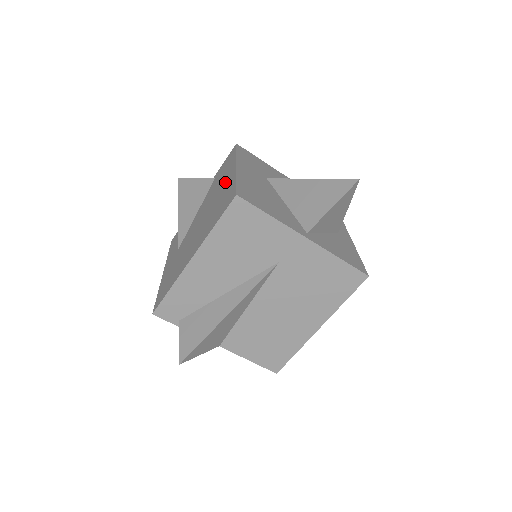
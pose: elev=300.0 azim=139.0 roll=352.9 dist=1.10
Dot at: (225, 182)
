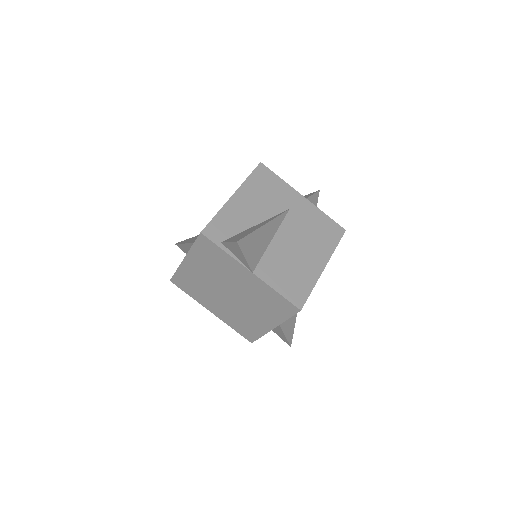
Dot at: occluded
